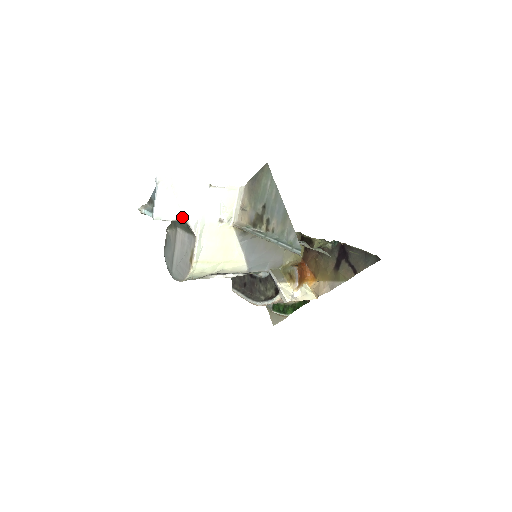
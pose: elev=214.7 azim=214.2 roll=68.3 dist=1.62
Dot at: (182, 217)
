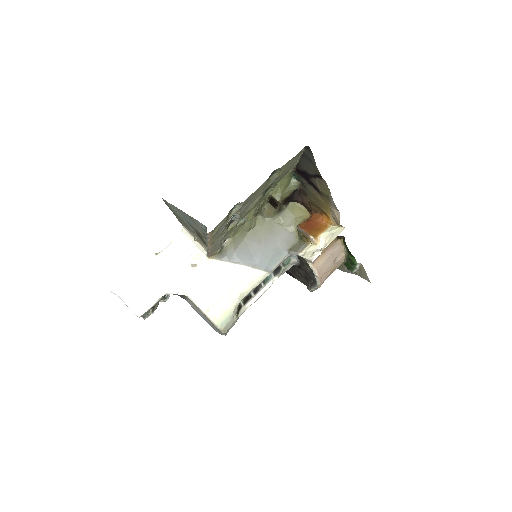
Dot at: (159, 295)
